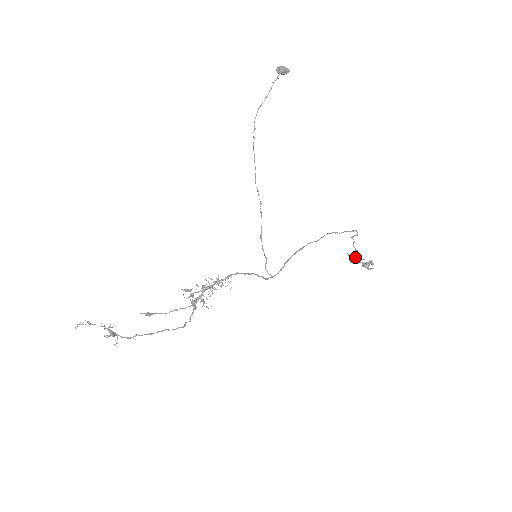
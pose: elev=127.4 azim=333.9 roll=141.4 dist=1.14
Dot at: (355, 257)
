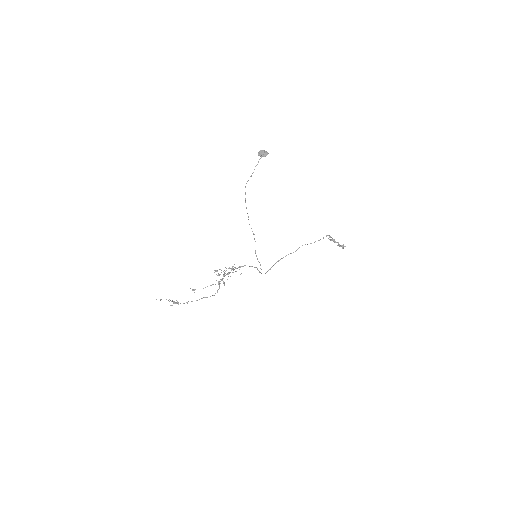
Dot at: occluded
